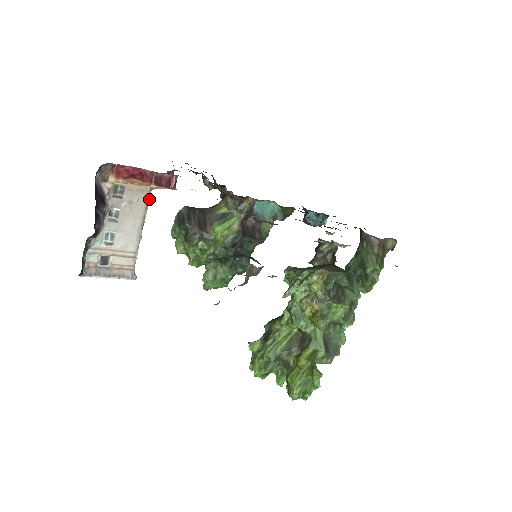
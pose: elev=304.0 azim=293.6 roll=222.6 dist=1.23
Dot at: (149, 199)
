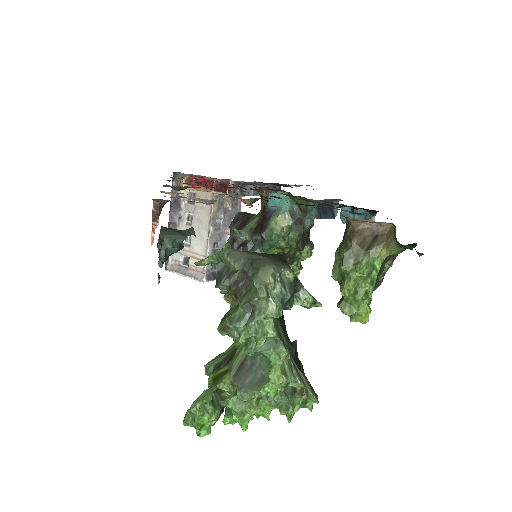
Dot at: (212, 205)
